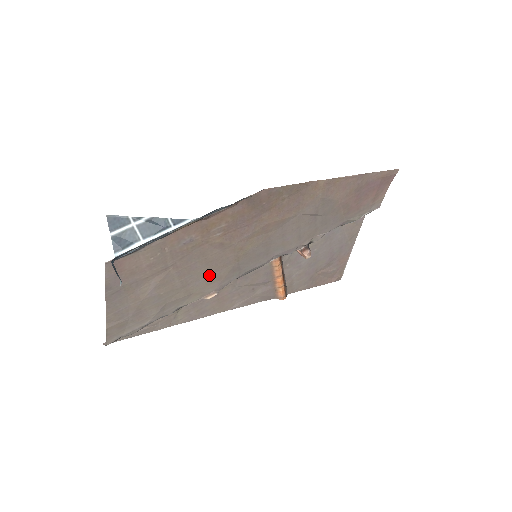
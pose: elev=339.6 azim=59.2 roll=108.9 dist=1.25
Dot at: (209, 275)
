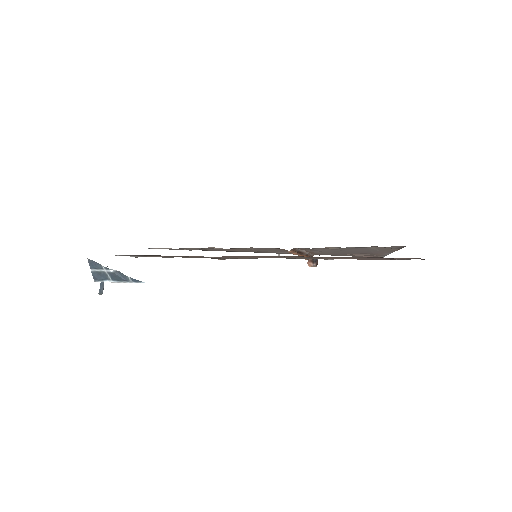
Dot at: occluded
